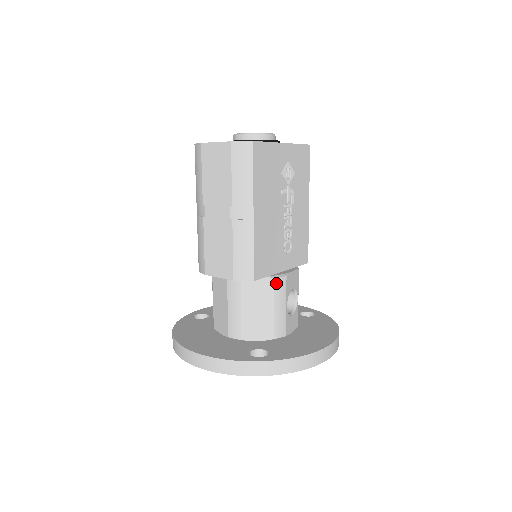
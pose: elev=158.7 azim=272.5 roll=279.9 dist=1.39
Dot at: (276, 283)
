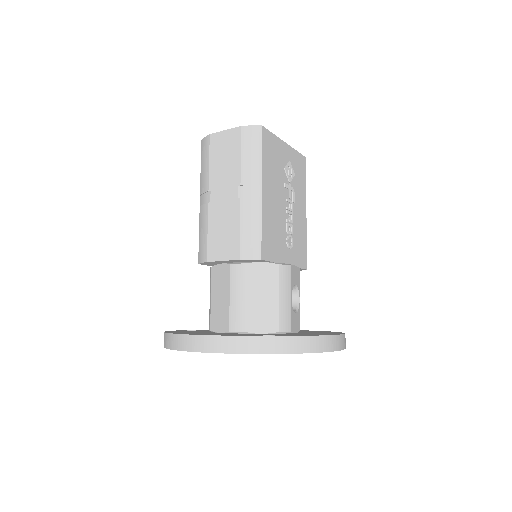
Dot at: (281, 270)
